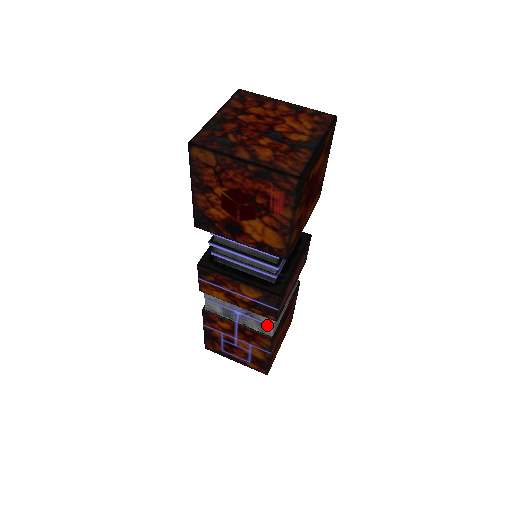
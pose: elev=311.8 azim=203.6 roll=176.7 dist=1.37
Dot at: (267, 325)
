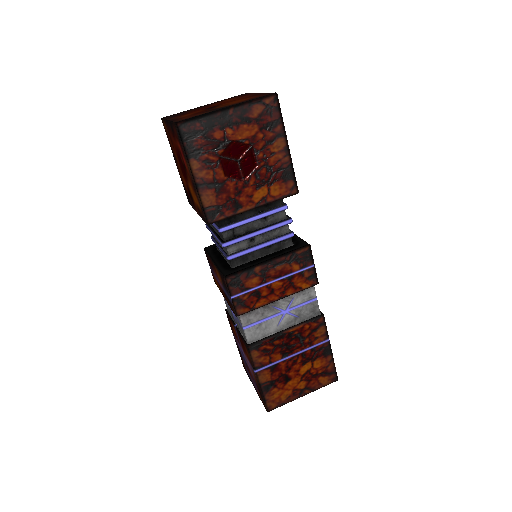
Dot at: (242, 327)
